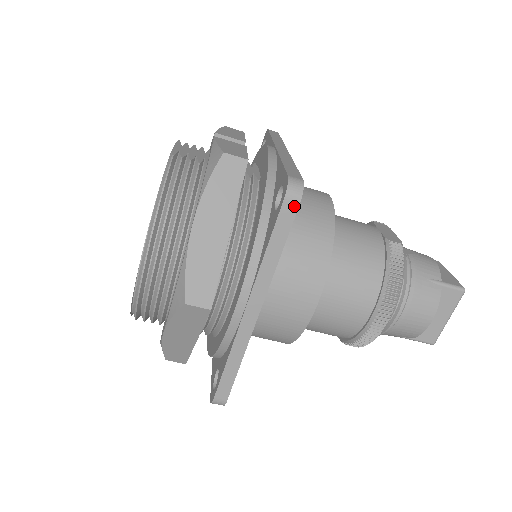
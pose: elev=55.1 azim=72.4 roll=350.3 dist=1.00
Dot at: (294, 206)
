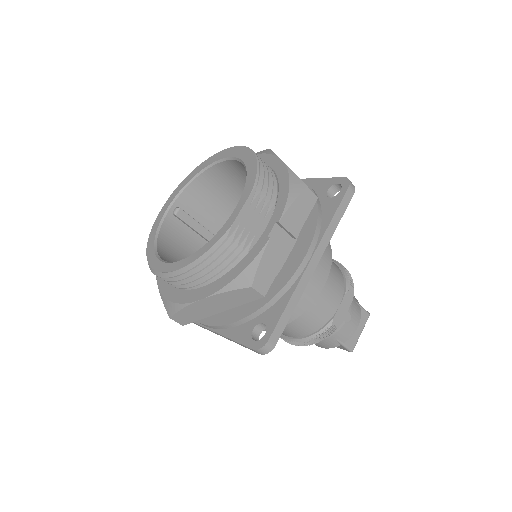
Dot at: (257, 352)
